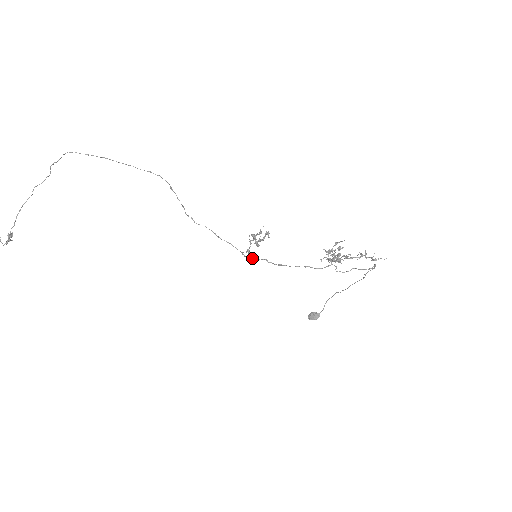
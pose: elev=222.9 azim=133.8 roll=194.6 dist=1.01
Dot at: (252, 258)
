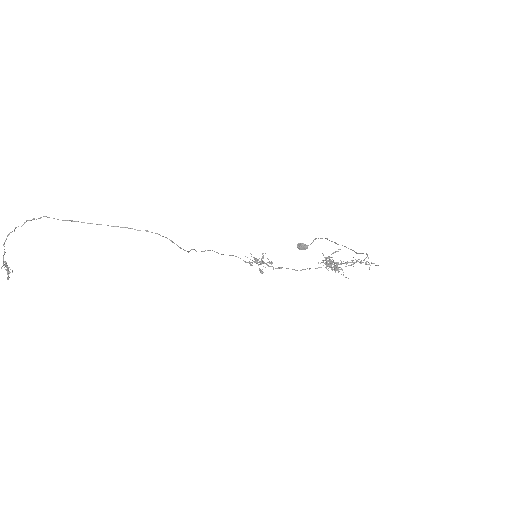
Dot at: occluded
